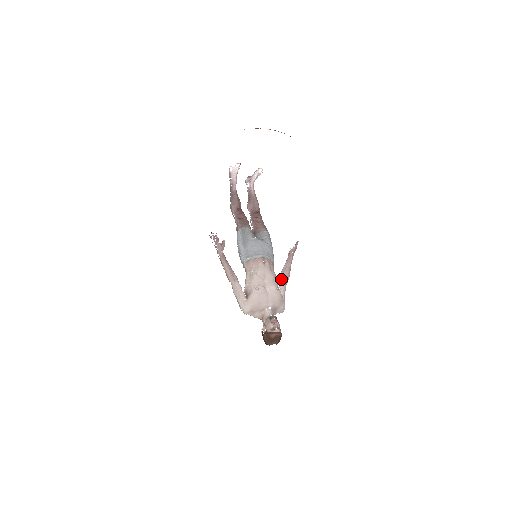
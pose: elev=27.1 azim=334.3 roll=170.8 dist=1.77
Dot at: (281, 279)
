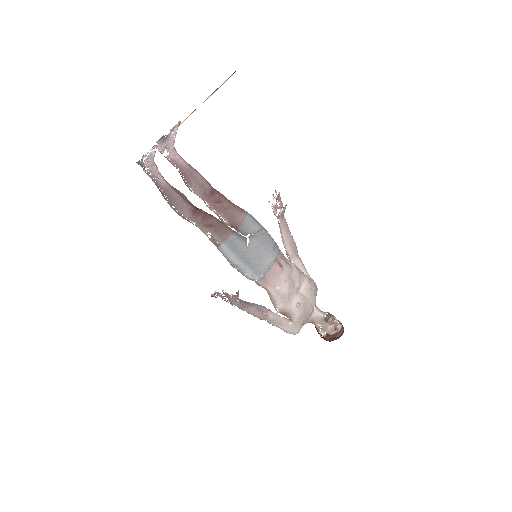
Dot at: (293, 256)
